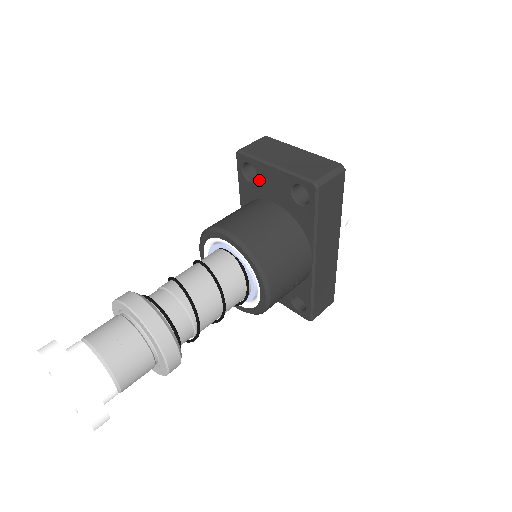
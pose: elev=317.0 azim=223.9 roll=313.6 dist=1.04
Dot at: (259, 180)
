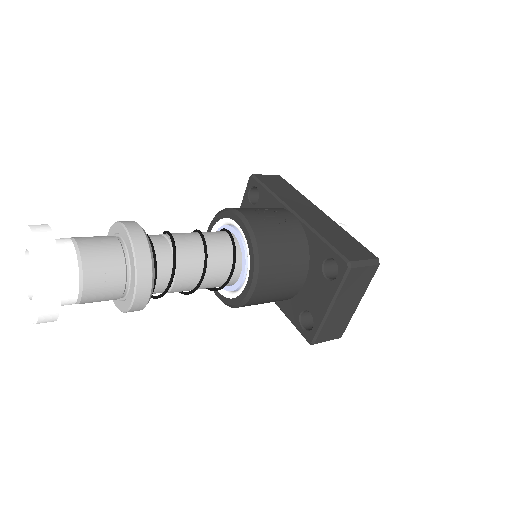
Dot at: occluded
